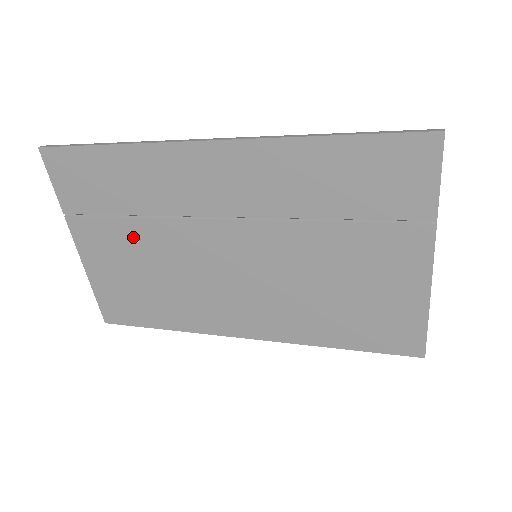
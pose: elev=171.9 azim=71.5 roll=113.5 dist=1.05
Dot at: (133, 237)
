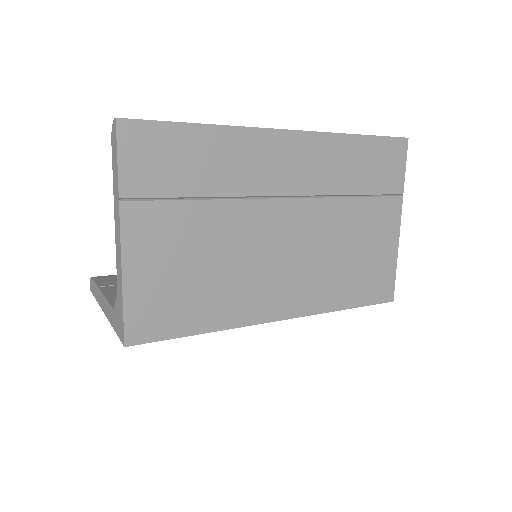
Dot at: (197, 222)
